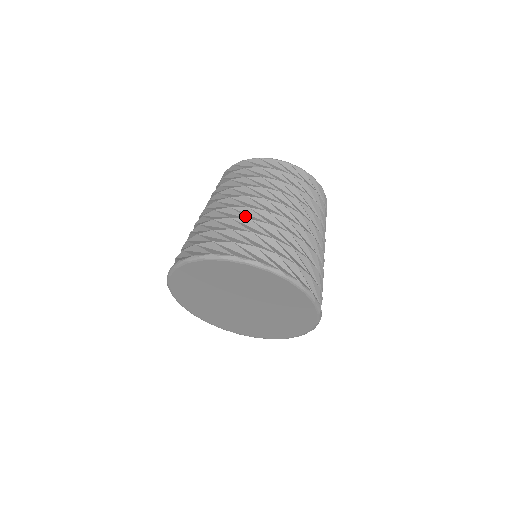
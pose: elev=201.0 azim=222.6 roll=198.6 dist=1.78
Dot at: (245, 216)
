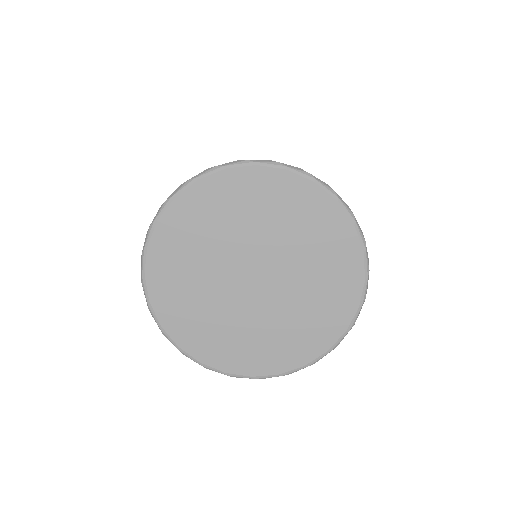
Dot at: occluded
